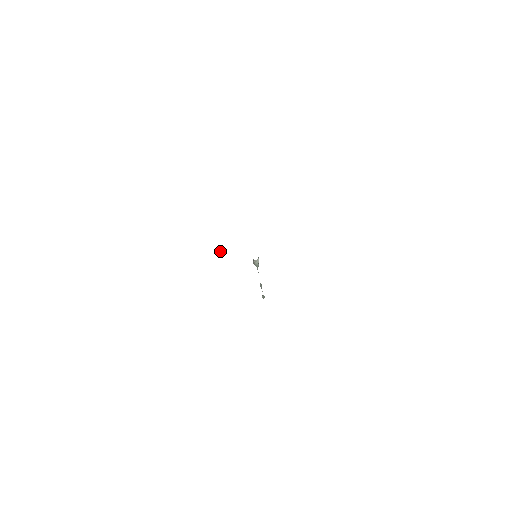
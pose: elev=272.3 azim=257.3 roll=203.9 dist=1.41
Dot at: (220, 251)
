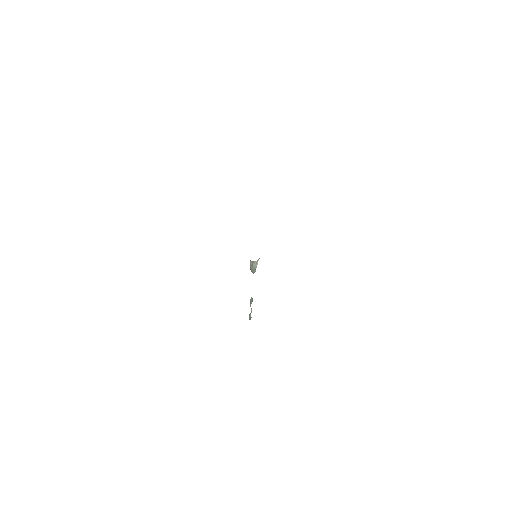
Dot at: occluded
